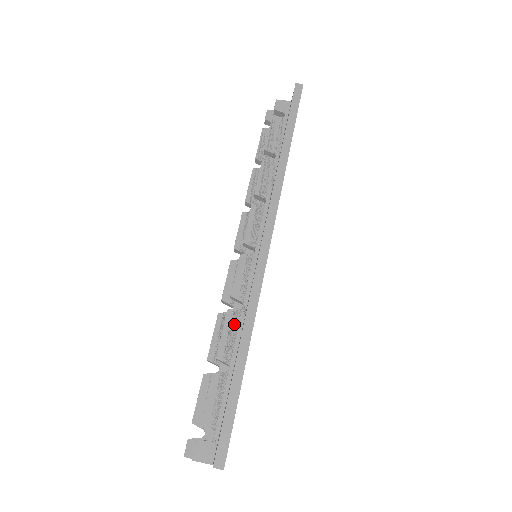
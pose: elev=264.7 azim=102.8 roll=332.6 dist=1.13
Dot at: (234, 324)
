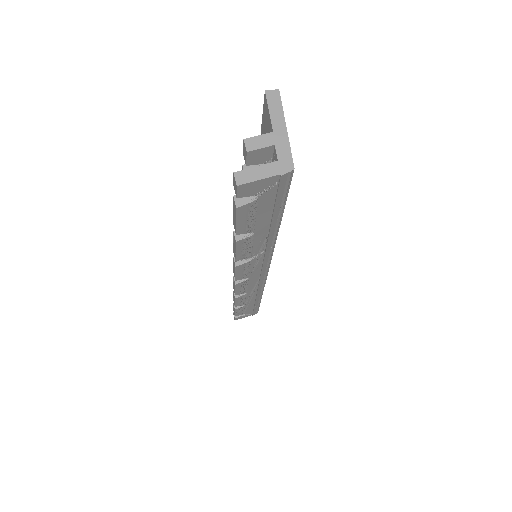
Dot at: occluded
